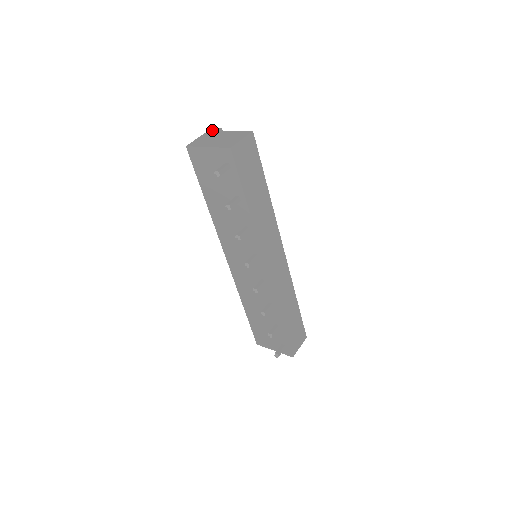
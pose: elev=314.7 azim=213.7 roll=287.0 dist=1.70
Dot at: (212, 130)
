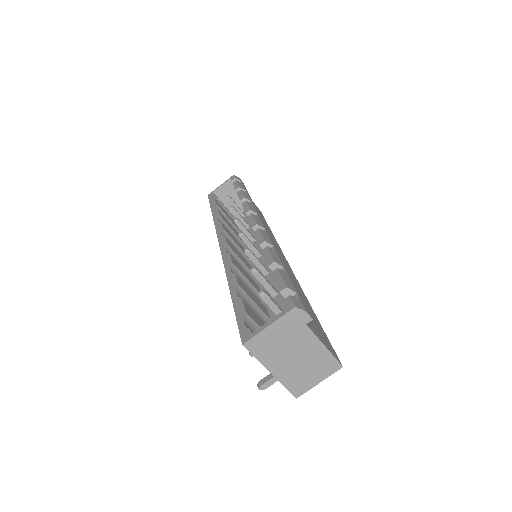
Dot at: (298, 315)
